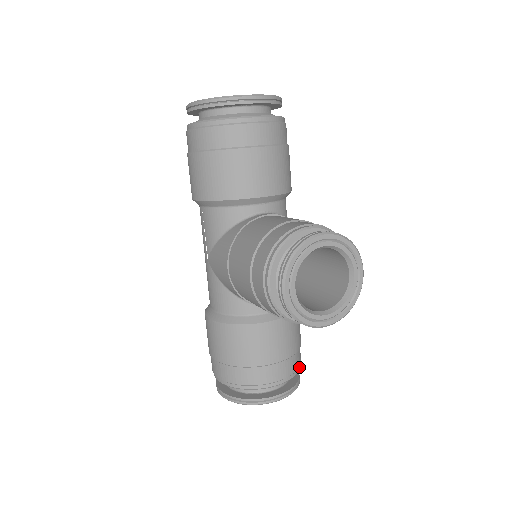
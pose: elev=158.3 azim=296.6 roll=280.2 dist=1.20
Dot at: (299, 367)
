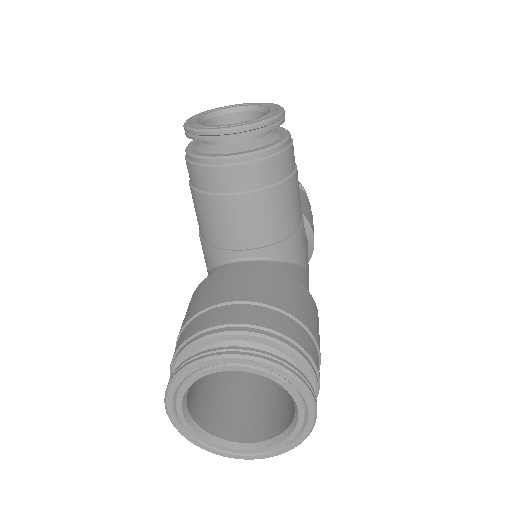
Dot at: (295, 348)
